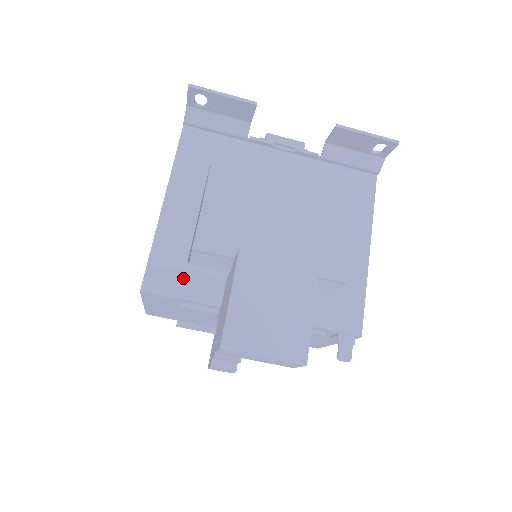
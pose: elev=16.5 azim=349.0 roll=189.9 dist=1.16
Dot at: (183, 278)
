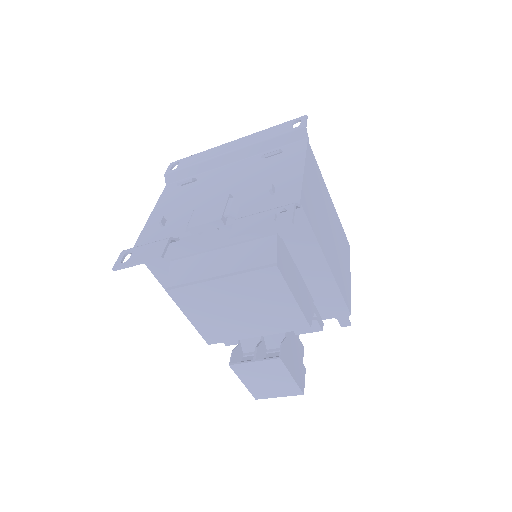
Dot at: occluded
